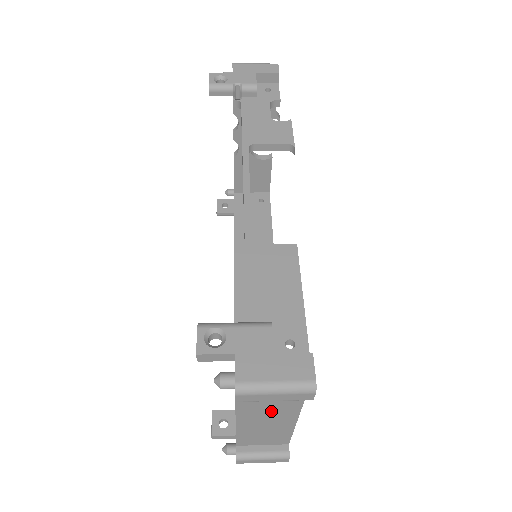
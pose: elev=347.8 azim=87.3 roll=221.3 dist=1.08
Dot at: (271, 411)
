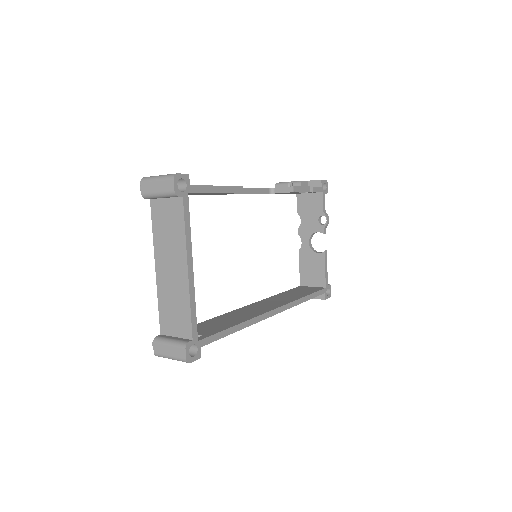
Dot at: (171, 247)
